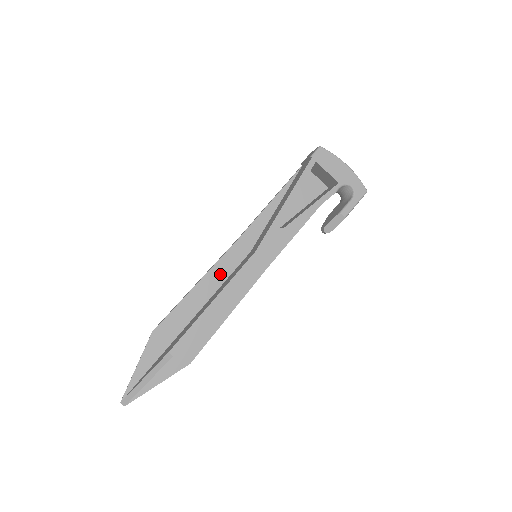
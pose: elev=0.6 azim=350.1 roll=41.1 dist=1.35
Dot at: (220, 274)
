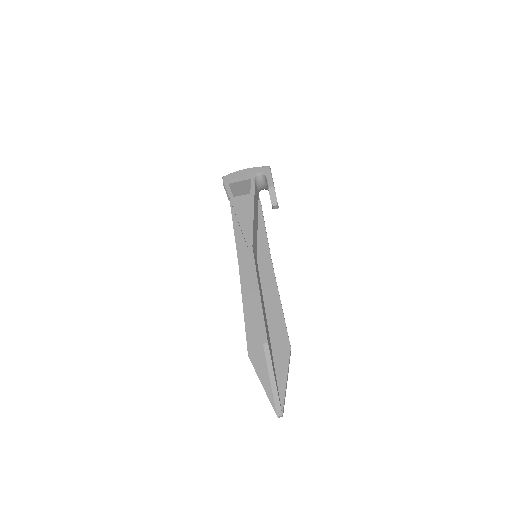
Dot at: (249, 287)
